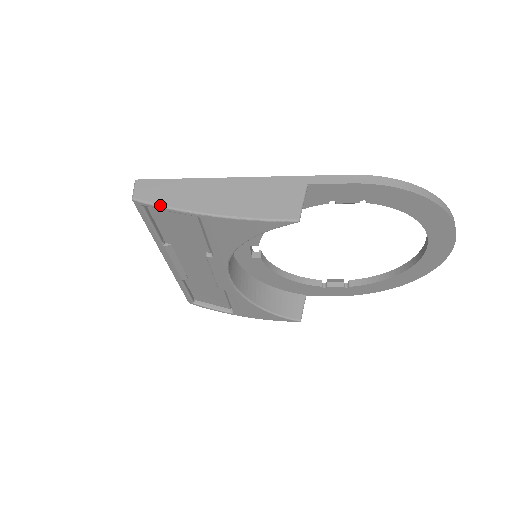
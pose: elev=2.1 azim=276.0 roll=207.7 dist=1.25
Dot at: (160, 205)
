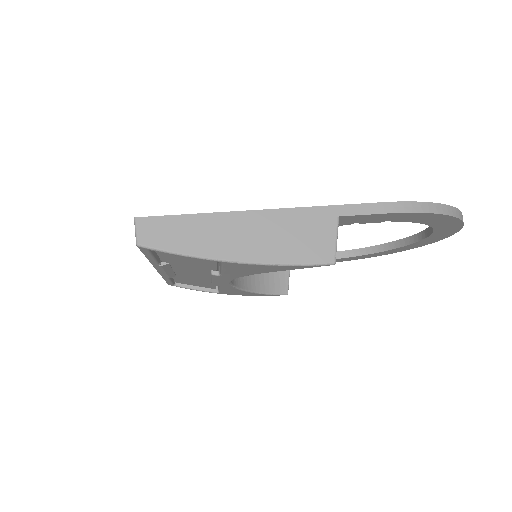
Dot at: (174, 252)
